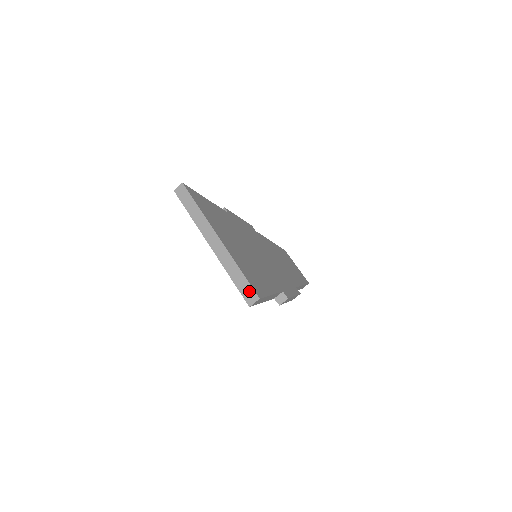
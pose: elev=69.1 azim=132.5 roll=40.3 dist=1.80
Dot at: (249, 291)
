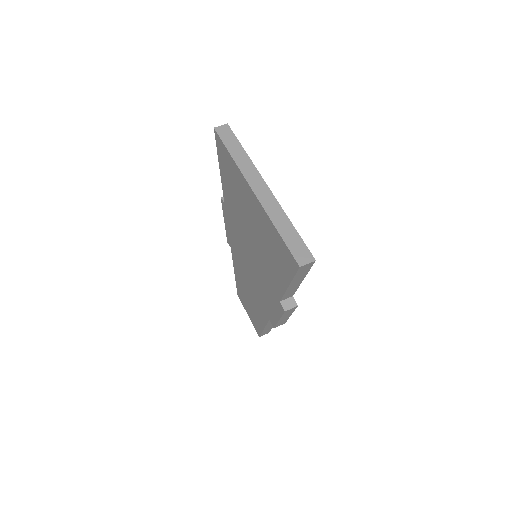
Dot at: (302, 249)
